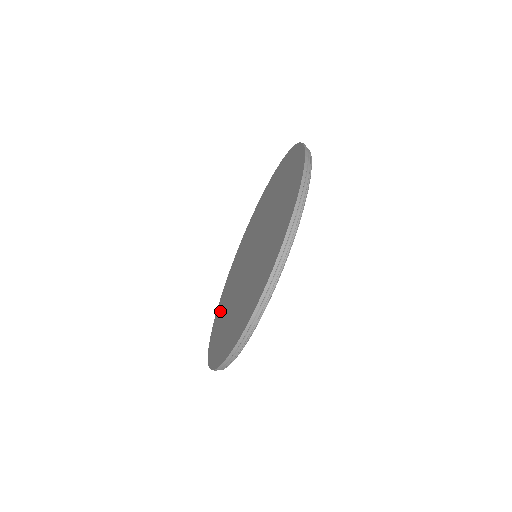
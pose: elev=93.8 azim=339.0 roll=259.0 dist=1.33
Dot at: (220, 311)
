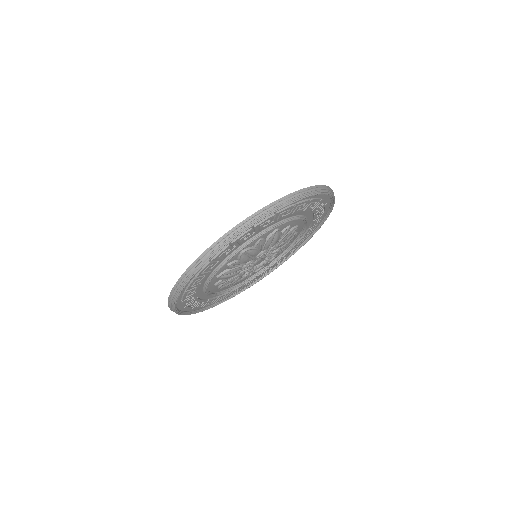
Dot at: occluded
